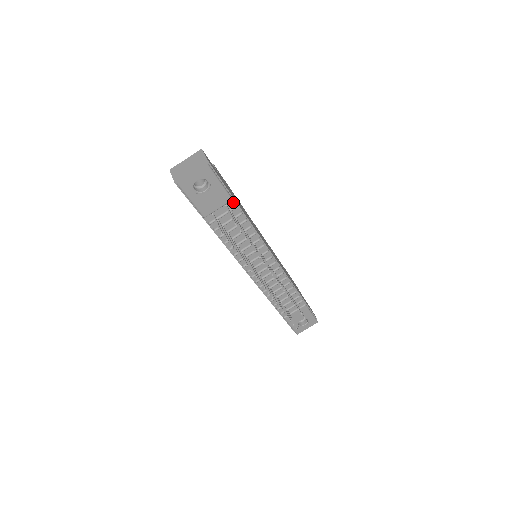
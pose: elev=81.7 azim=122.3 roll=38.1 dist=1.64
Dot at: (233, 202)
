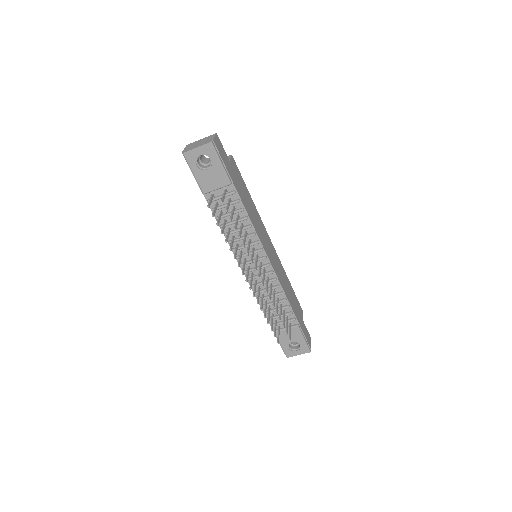
Dot at: (233, 187)
